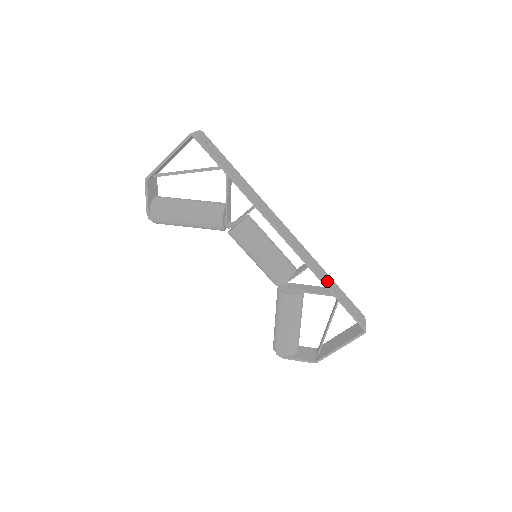
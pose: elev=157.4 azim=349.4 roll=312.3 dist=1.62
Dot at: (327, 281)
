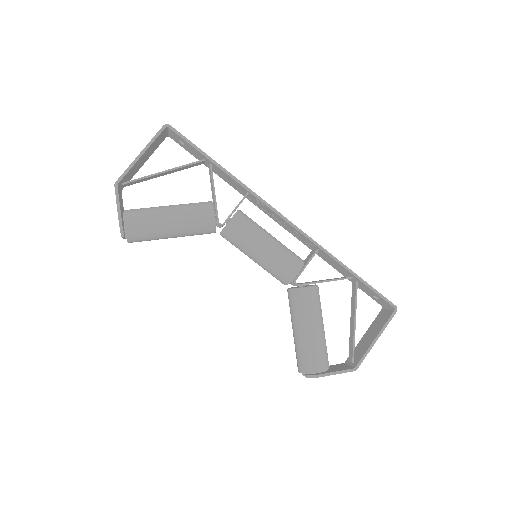
Dot at: occluded
